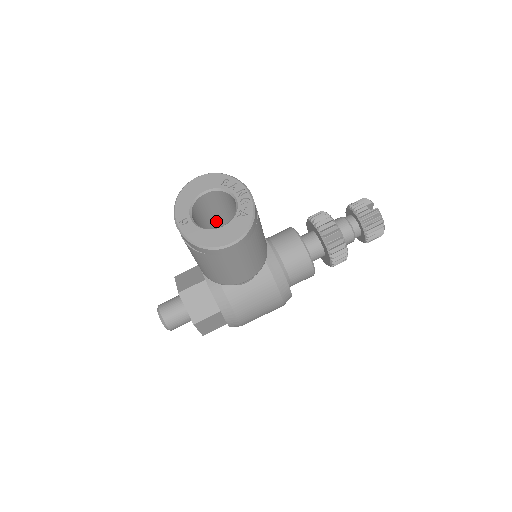
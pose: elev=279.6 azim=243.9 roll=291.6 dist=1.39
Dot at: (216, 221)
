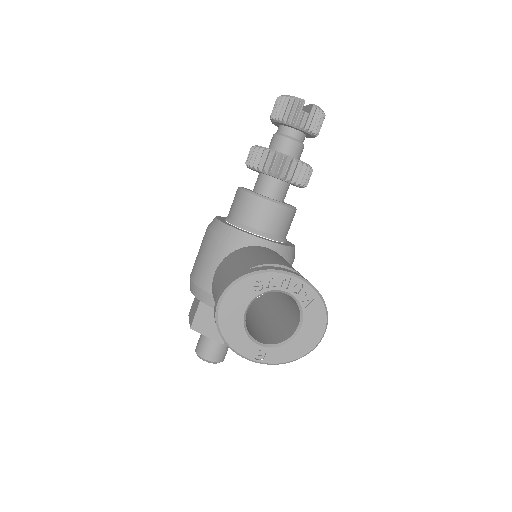
Dot at: occluded
